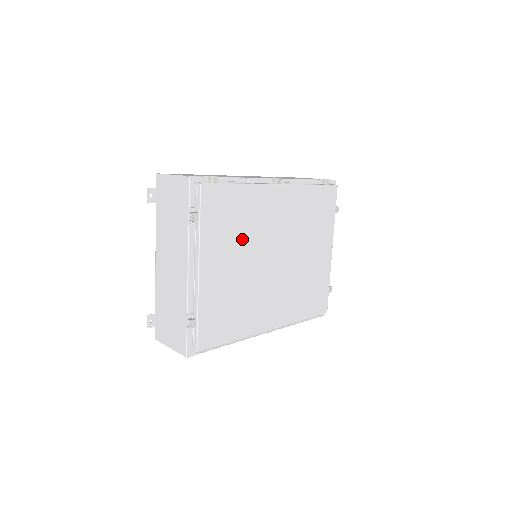
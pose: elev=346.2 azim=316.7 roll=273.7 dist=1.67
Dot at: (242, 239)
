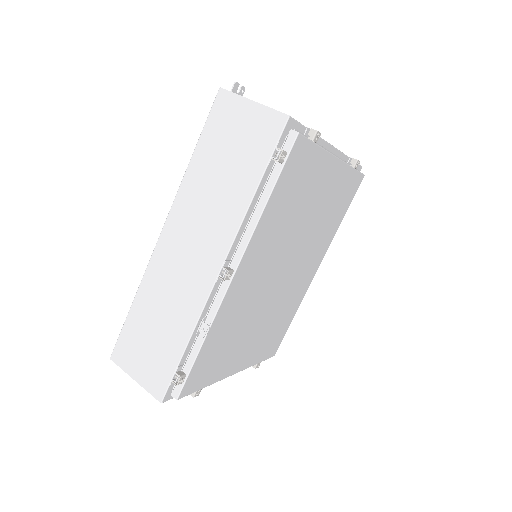
Dot at: (244, 327)
